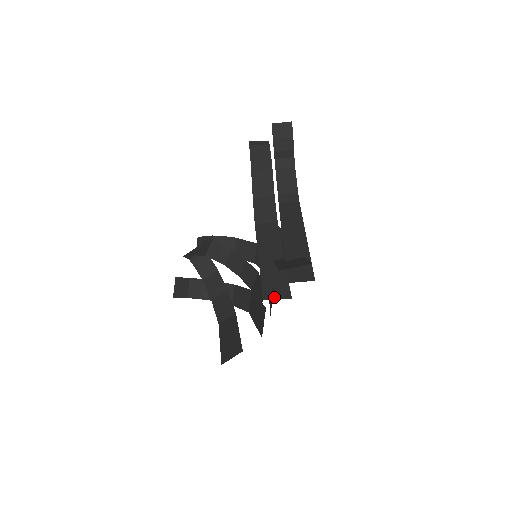
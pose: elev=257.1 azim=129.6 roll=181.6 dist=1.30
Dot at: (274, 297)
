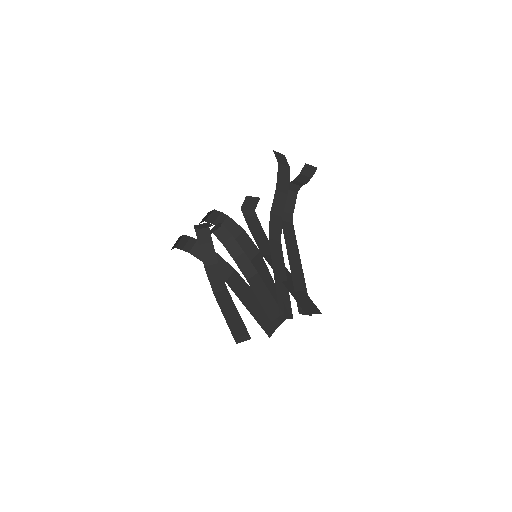
Dot at: (285, 316)
